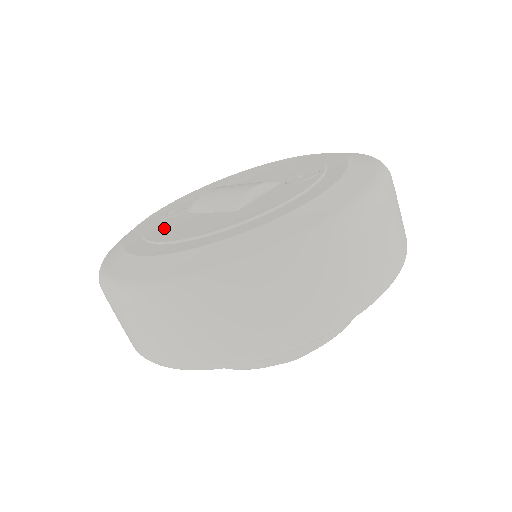
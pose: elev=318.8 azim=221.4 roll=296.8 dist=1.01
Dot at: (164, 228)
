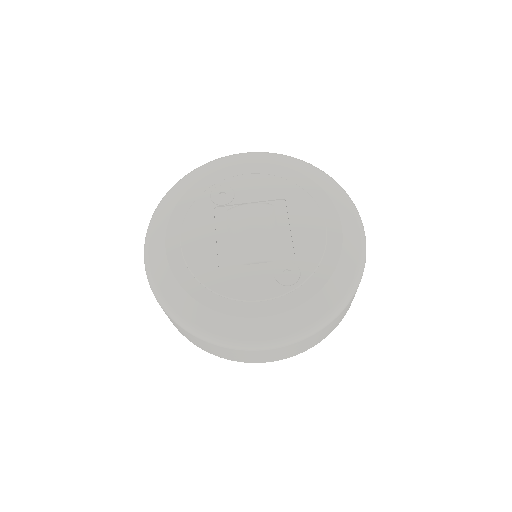
Dot at: (199, 222)
